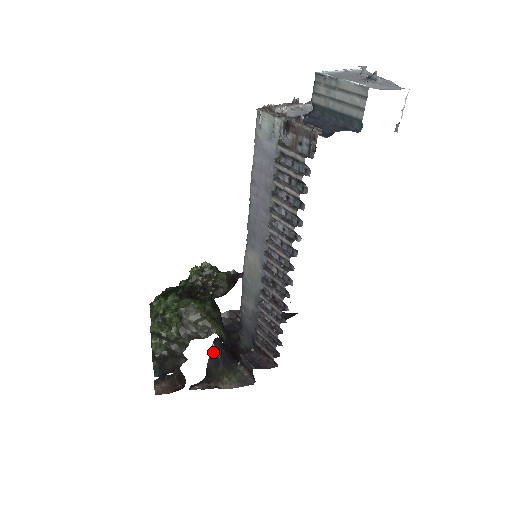
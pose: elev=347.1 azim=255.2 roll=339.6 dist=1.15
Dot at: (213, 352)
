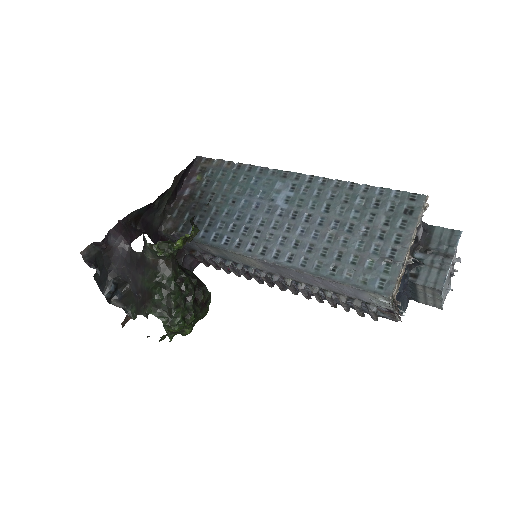
Dot at: occluded
